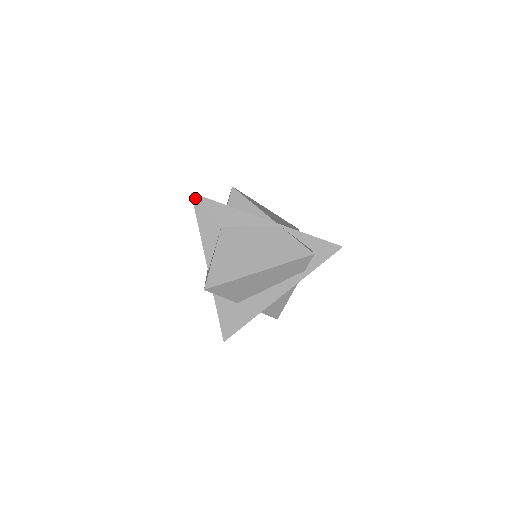
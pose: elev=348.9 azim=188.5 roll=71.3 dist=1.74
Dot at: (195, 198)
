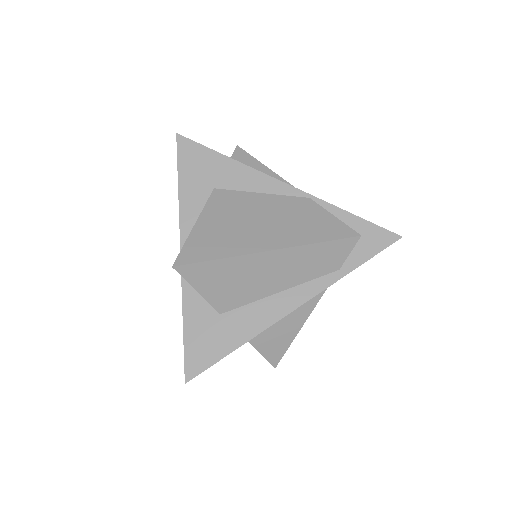
Dot at: (181, 141)
